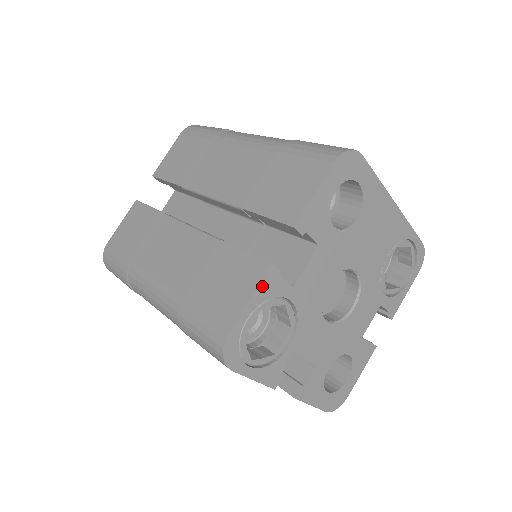
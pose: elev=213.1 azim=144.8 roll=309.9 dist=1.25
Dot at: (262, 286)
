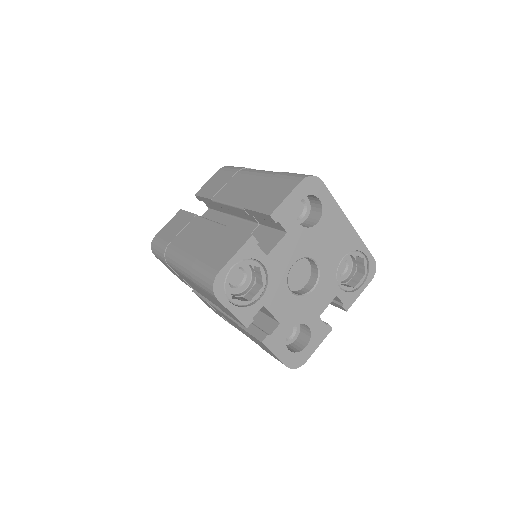
Dot at: (244, 248)
